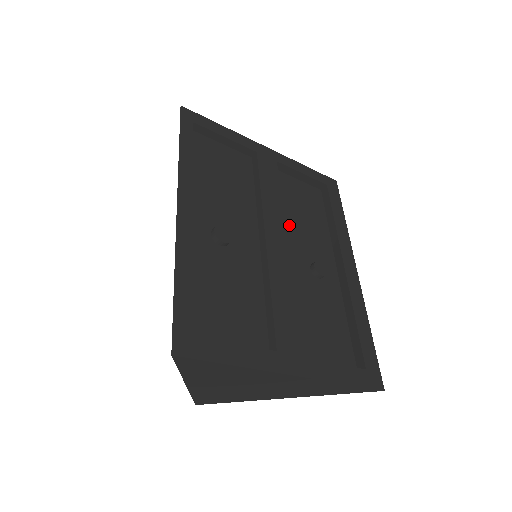
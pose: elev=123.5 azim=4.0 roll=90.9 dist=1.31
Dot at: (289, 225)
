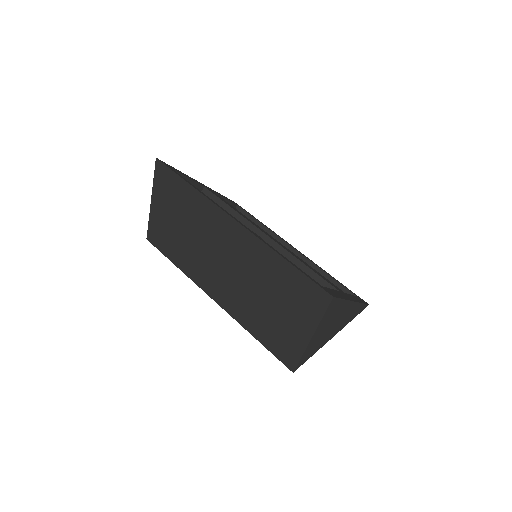
Dot at: occluded
